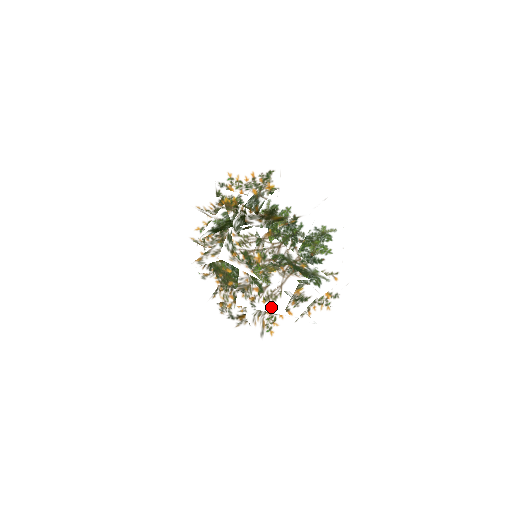
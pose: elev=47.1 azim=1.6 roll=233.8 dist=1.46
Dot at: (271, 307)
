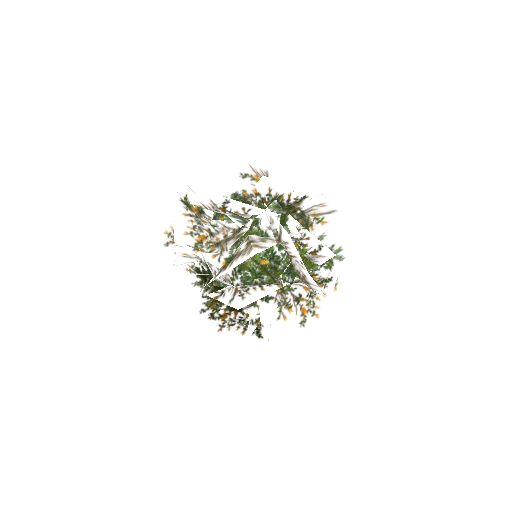
Dot at: (314, 289)
